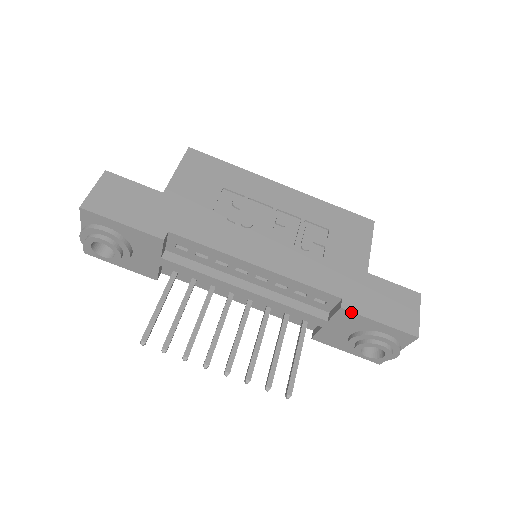
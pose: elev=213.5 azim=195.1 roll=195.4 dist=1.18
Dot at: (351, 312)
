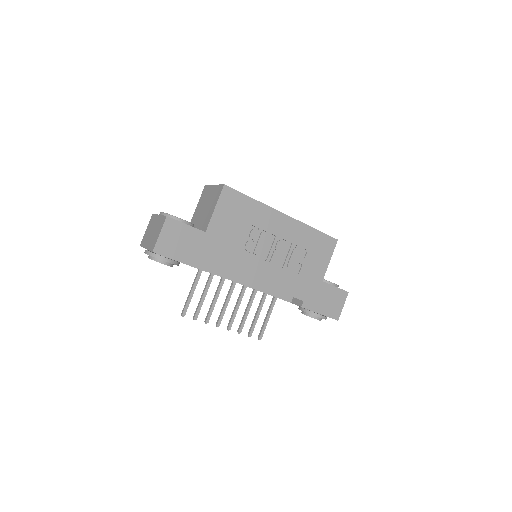
Dot at: occluded
